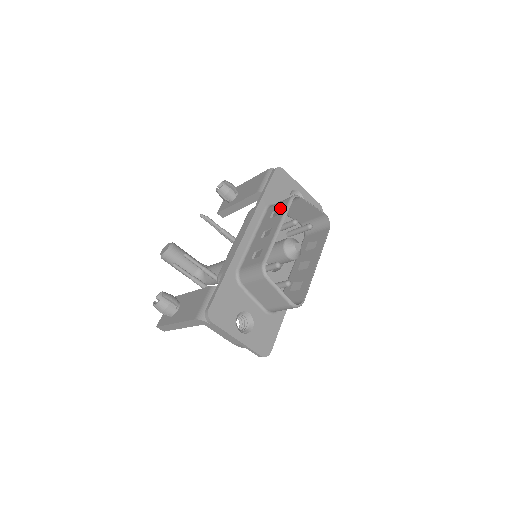
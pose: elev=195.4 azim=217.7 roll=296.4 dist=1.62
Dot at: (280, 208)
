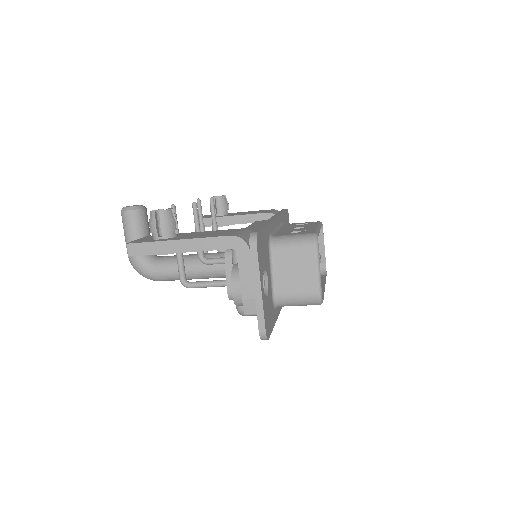
Dot at: (309, 223)
